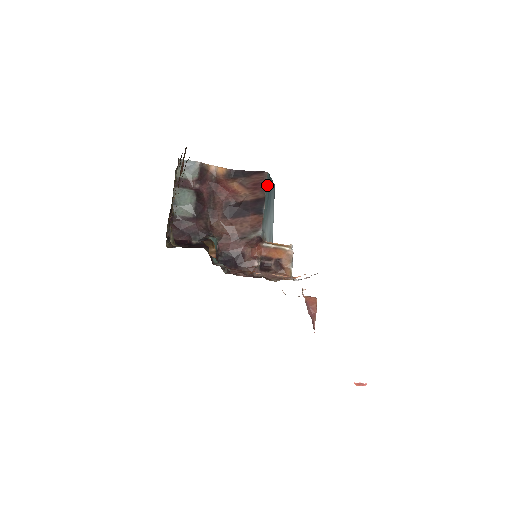
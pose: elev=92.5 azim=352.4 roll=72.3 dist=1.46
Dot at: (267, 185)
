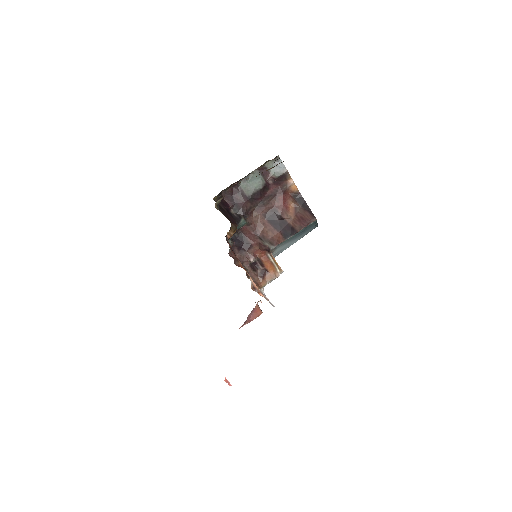
Dot at: (308, 226)
